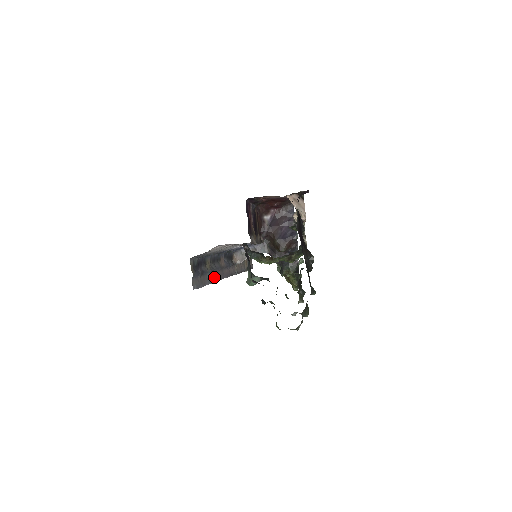
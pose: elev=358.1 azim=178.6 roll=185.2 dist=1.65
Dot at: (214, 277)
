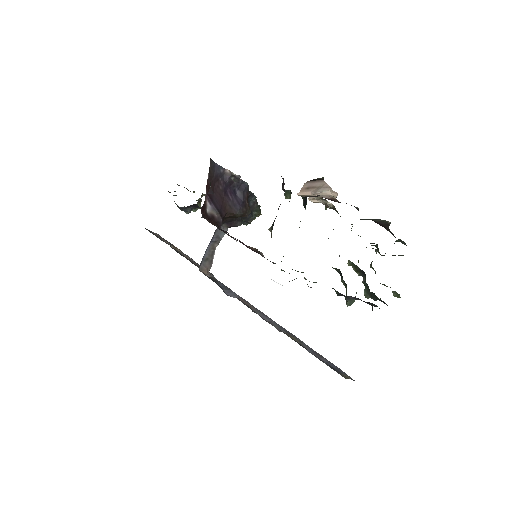
Dot at: occluded
